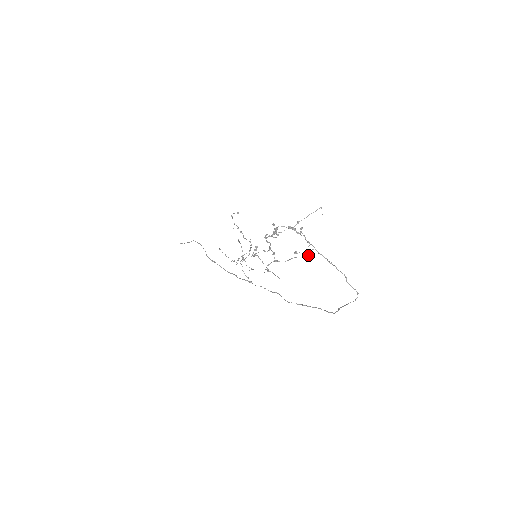
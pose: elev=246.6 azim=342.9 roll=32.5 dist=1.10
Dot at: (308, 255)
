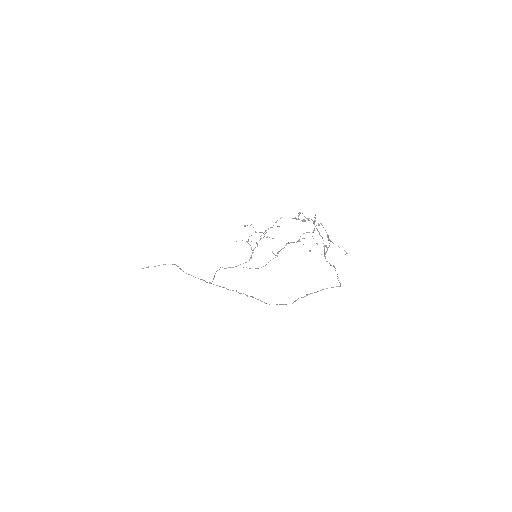
Dot at: occluded
